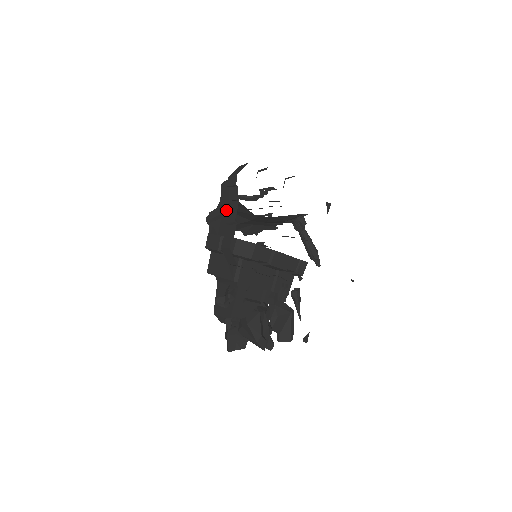
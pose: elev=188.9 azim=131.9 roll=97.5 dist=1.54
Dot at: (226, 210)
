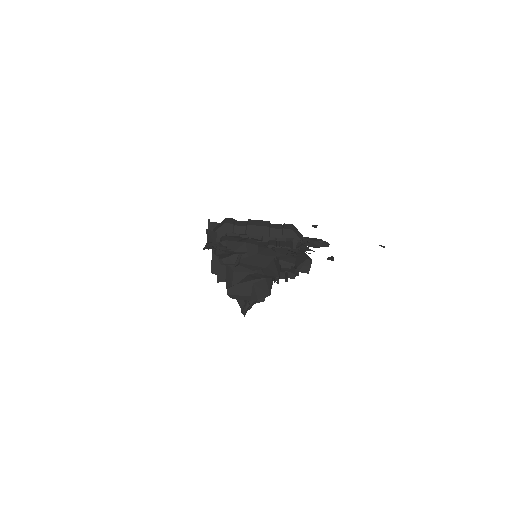
Dot at: occluded
